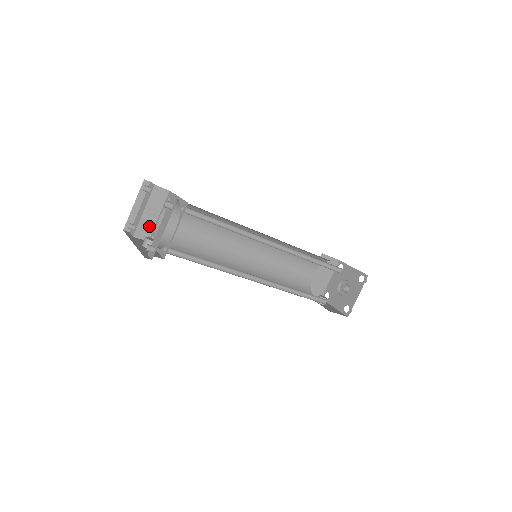
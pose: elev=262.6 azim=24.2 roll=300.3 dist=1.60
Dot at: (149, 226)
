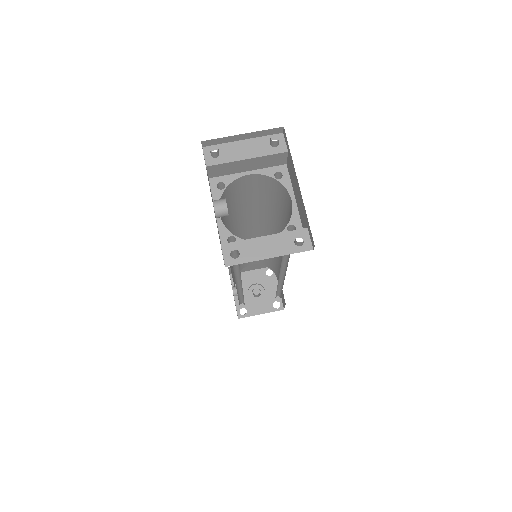
Dot at: (230, 170)
